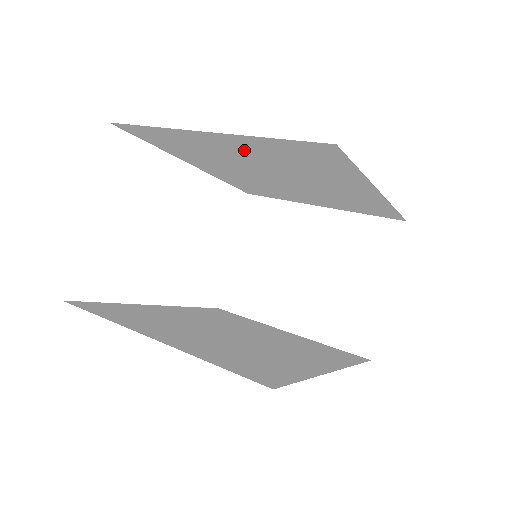
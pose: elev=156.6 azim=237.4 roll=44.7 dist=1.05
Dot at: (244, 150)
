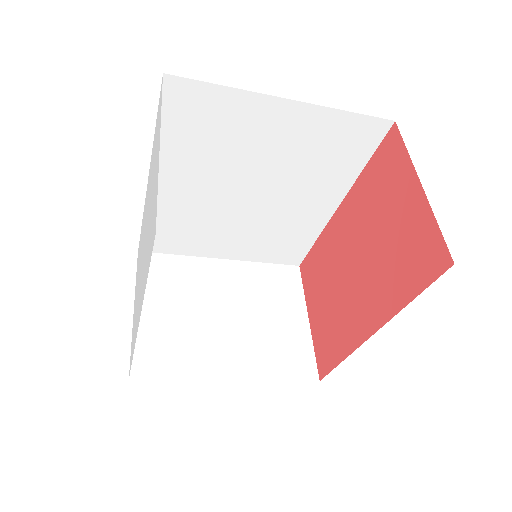
Dot at: (287, 135)
